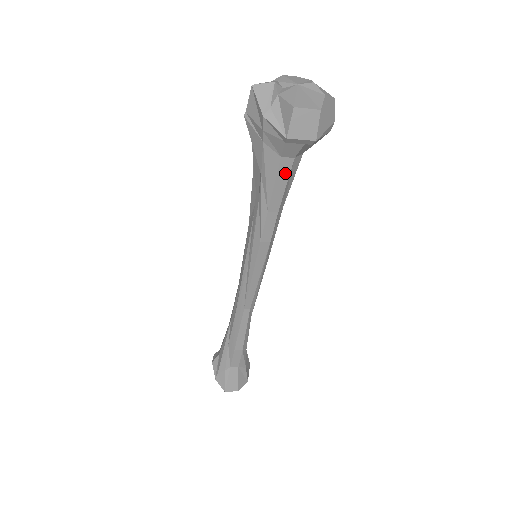
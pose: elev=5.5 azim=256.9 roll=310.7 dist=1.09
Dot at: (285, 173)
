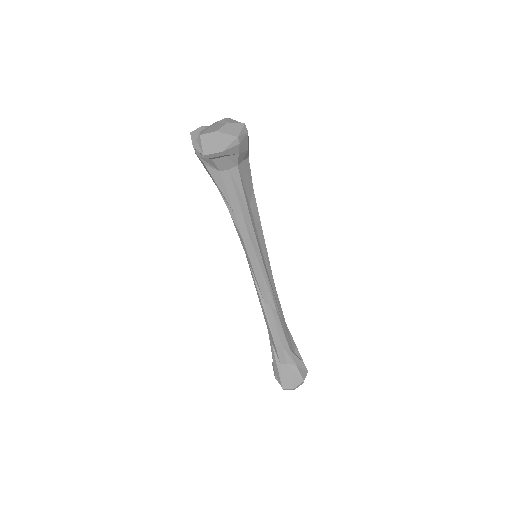
Dot at: (229, 182)
